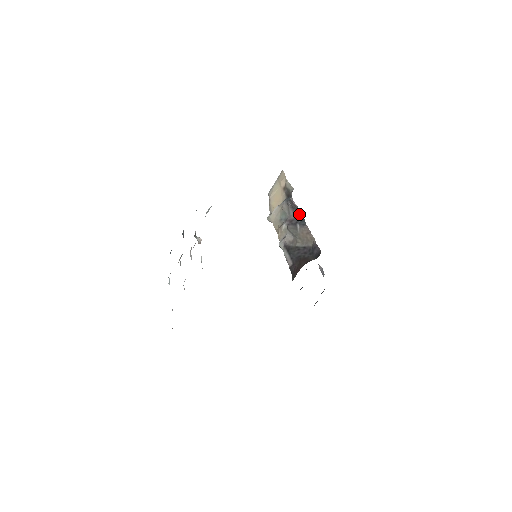
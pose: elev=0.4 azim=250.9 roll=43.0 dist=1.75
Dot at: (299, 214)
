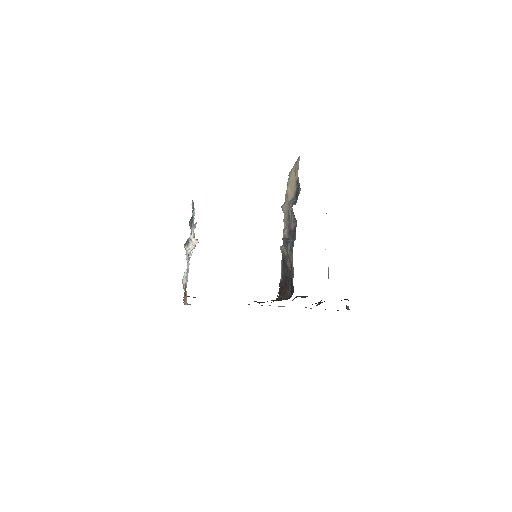
Dot at: (295, 229)
